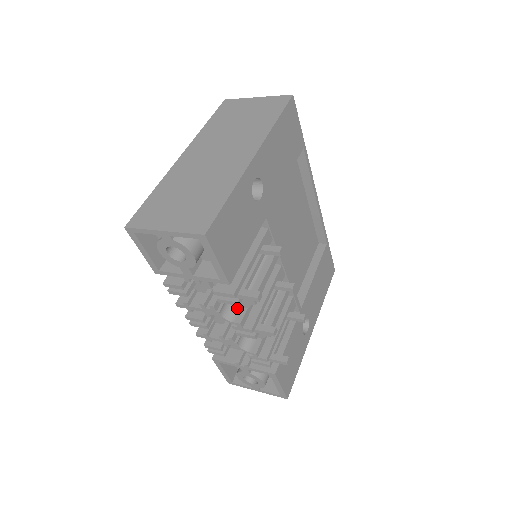
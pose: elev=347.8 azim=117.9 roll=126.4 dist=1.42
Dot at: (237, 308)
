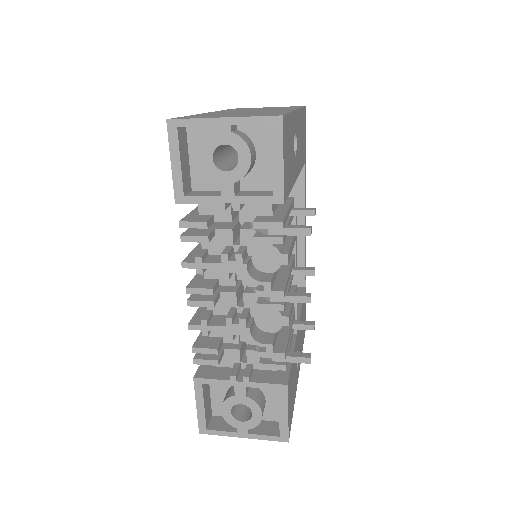
Dot at: (261, 272)
